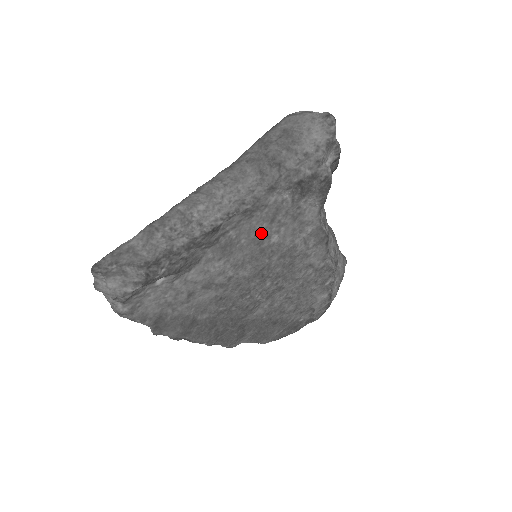
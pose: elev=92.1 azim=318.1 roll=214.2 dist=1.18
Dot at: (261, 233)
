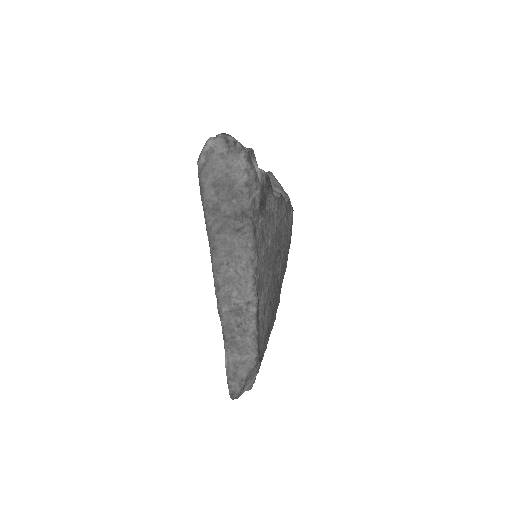
Dot at: (264, 253)
